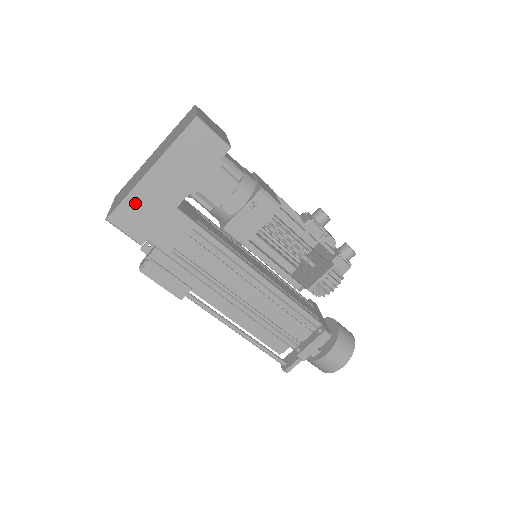
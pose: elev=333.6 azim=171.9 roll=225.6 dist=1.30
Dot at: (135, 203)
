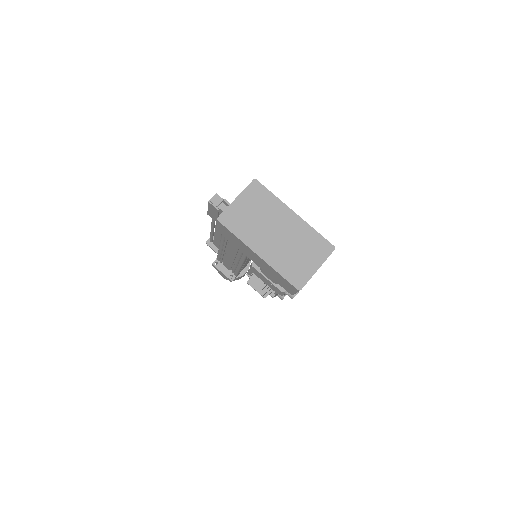
Dot at: (236, 239)
